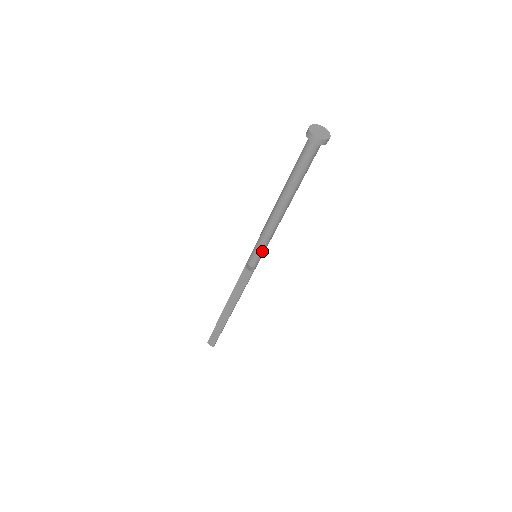
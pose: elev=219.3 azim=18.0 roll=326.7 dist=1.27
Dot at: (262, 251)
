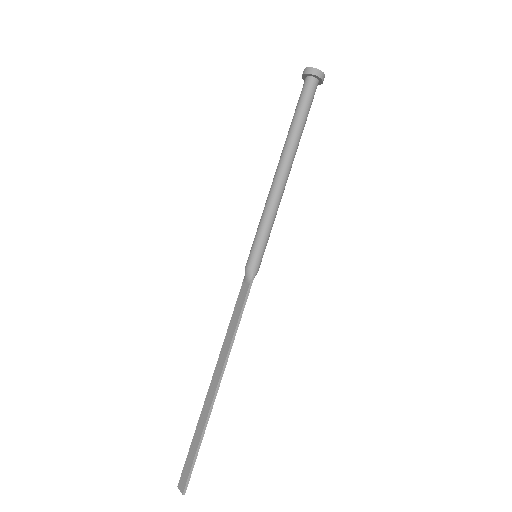
Dot at: (261, 238)
